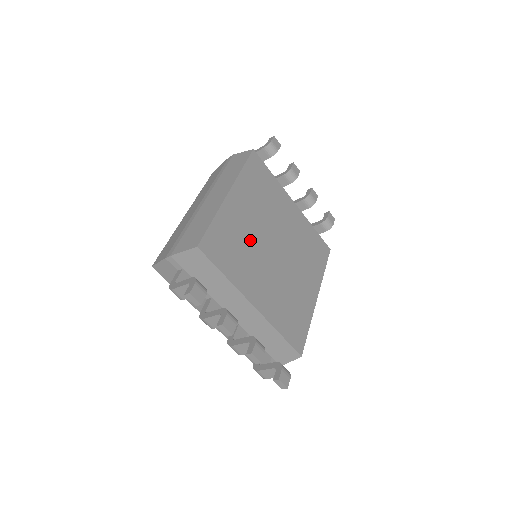
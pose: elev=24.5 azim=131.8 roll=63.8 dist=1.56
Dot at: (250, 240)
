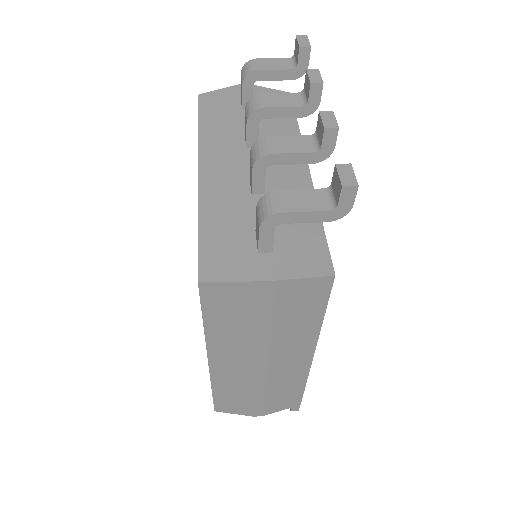
Dot at: occluded
